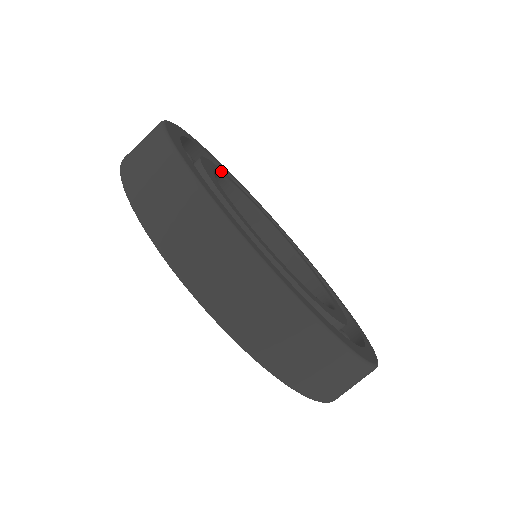
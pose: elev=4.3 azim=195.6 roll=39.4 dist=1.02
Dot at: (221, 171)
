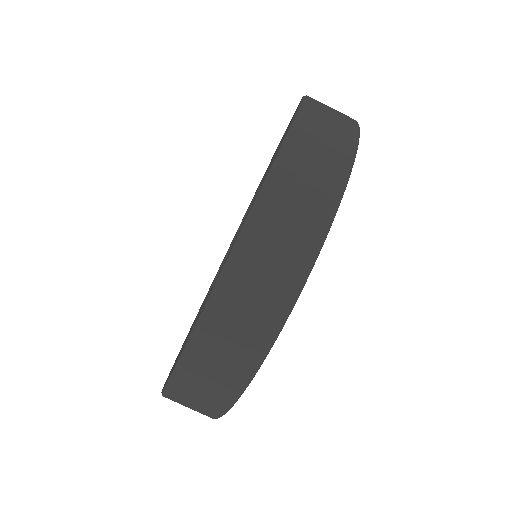
Dot at: occluded
